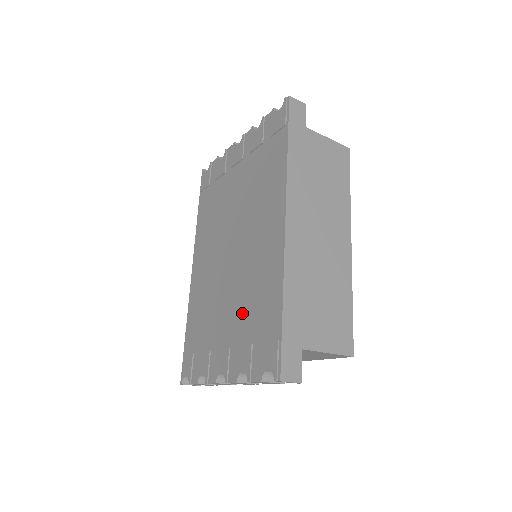
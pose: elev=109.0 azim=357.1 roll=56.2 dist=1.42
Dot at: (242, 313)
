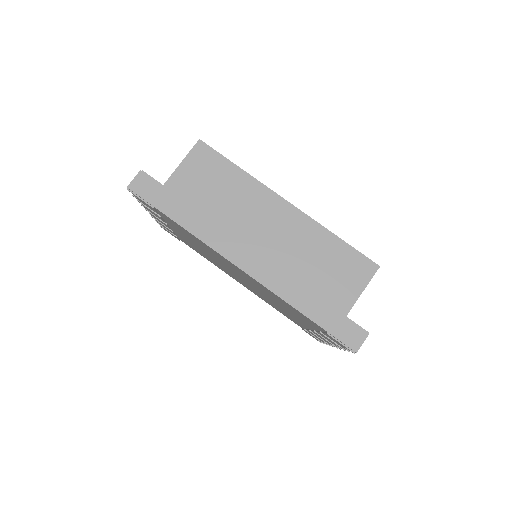
Dot at: (294, 314)
